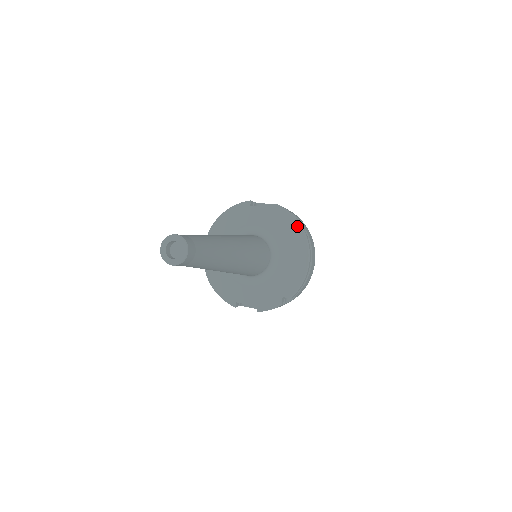
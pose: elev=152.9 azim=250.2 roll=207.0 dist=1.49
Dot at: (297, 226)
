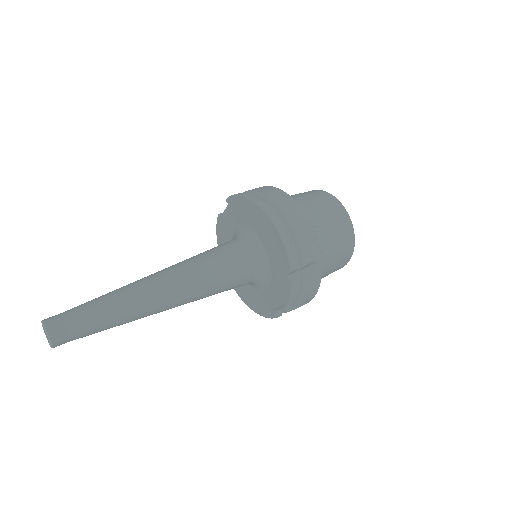
Dot at: (245, 200)
